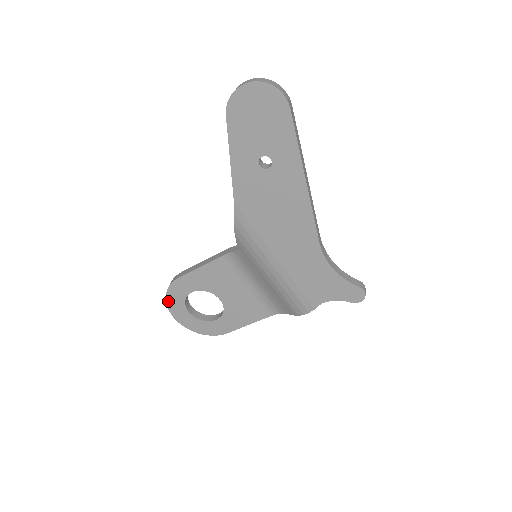
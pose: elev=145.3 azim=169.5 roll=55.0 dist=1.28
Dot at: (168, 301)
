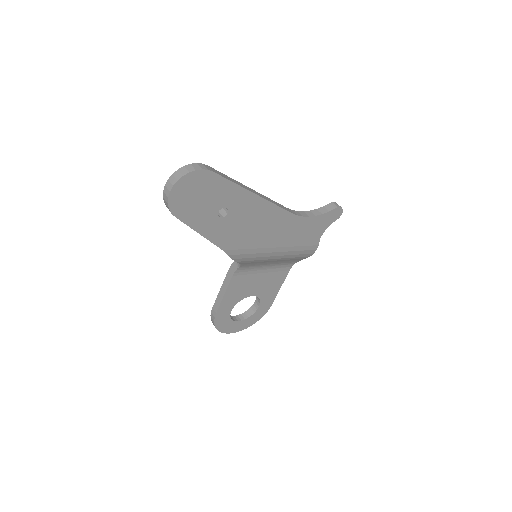
Dot at: (221, 330)
